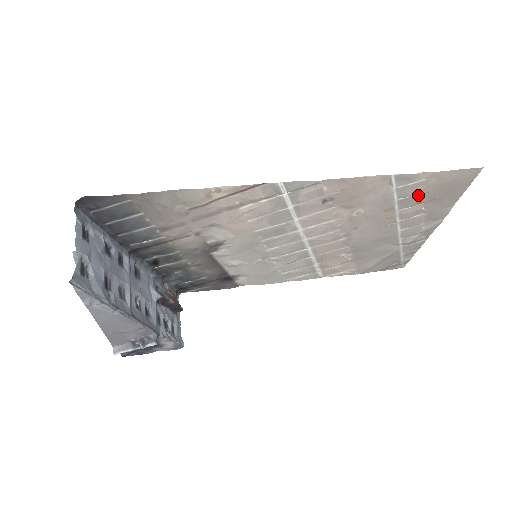
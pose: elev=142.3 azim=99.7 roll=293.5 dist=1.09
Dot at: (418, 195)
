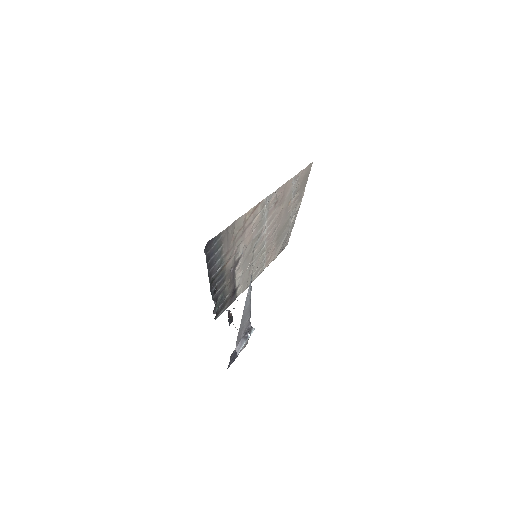
Dot at: (298, 187)
